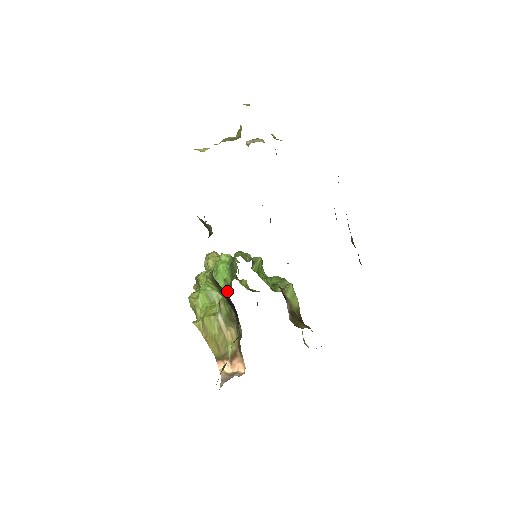
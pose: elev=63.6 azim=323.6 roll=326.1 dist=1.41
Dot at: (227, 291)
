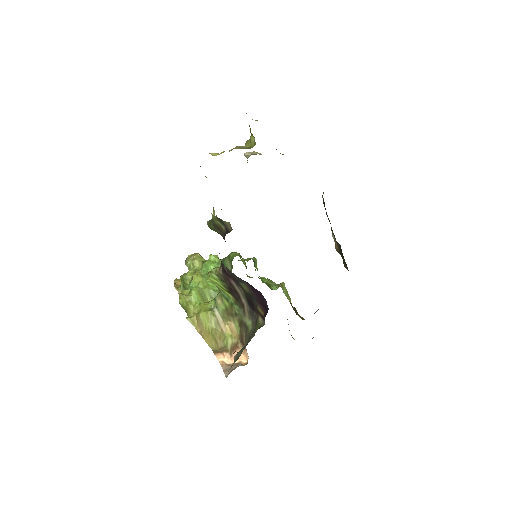
Dot at: (218, 289)
